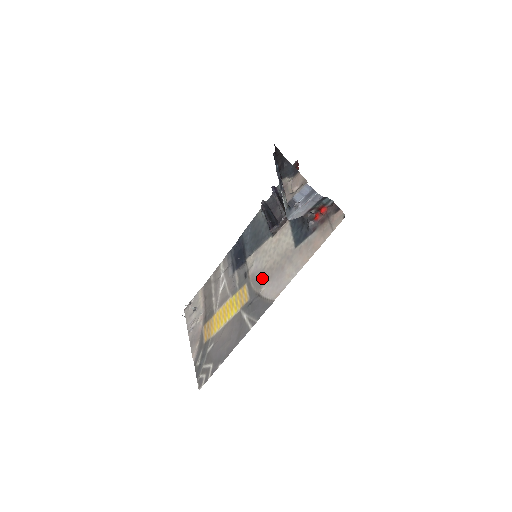
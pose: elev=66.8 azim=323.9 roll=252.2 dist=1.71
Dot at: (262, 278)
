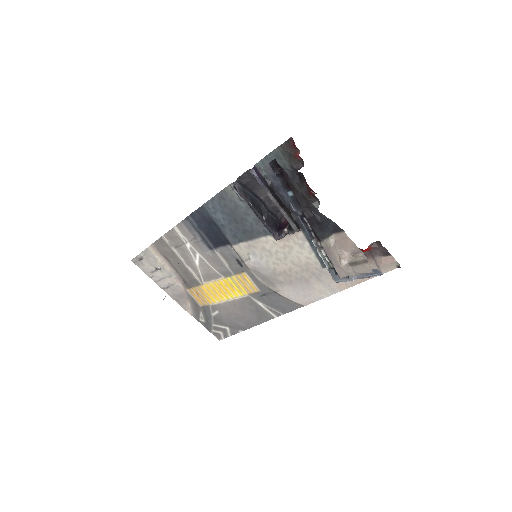
Dot at: (275, 280)
